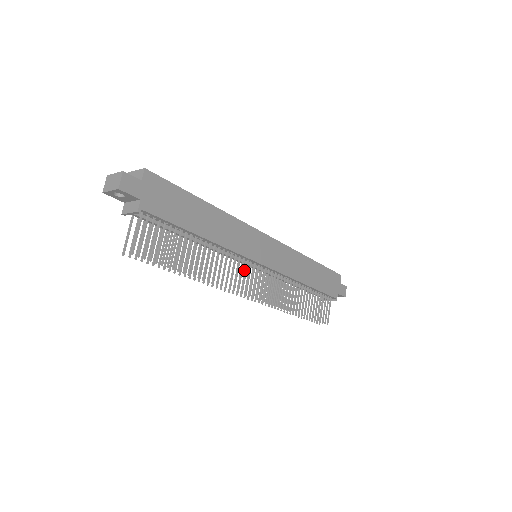
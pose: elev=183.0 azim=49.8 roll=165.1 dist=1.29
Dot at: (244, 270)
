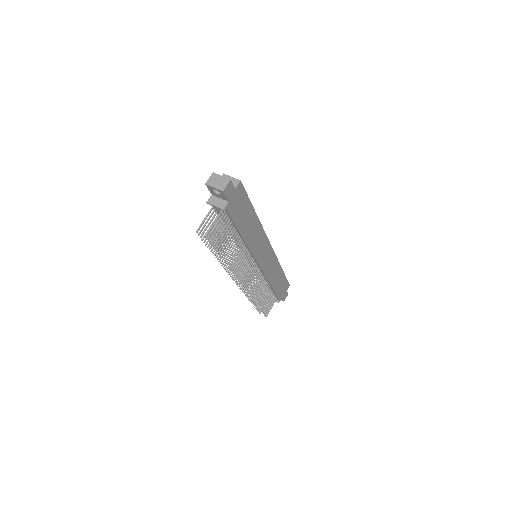
Dot at: (244, 263)
